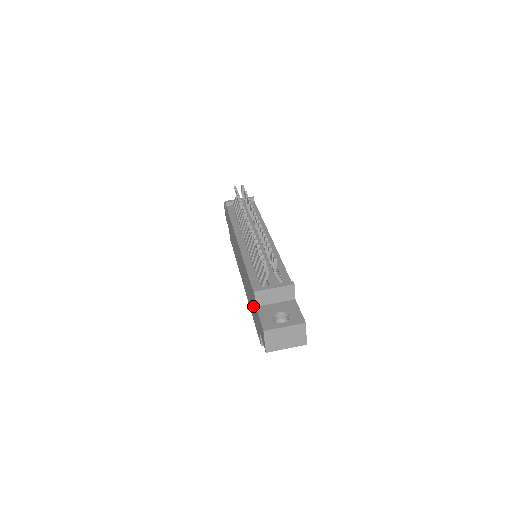
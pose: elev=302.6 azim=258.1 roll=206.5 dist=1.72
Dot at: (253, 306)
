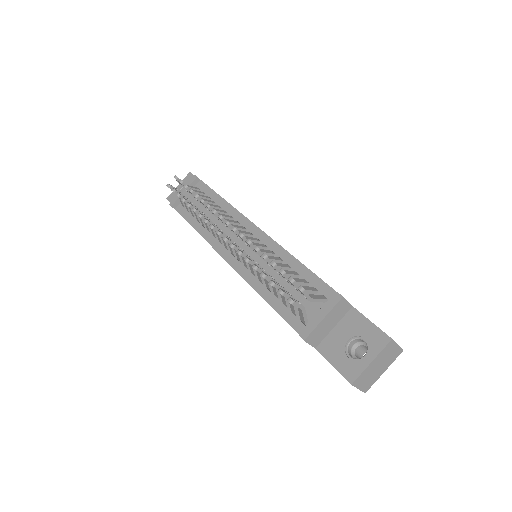
Dot at: occluded
